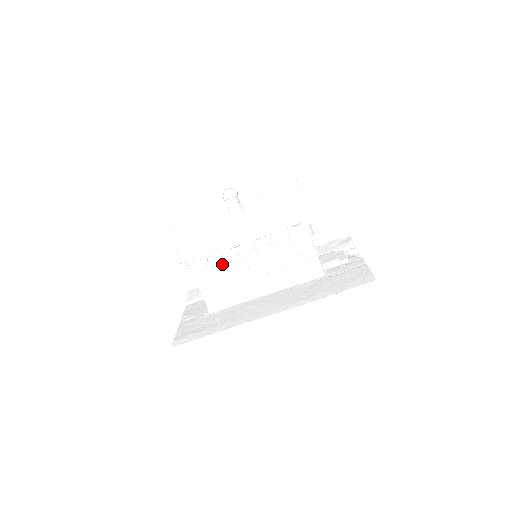
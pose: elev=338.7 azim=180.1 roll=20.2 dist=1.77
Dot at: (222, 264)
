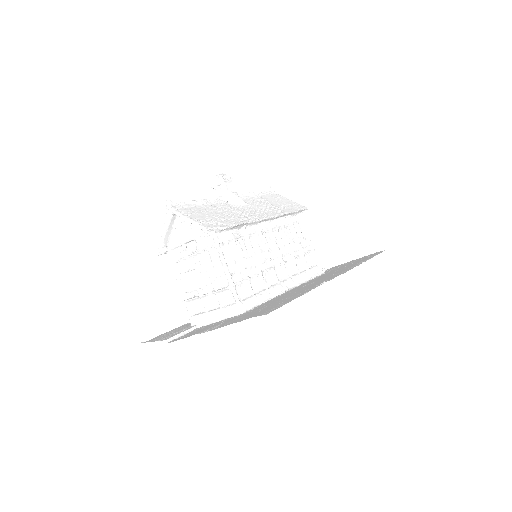
Dot at: (245, 245)
